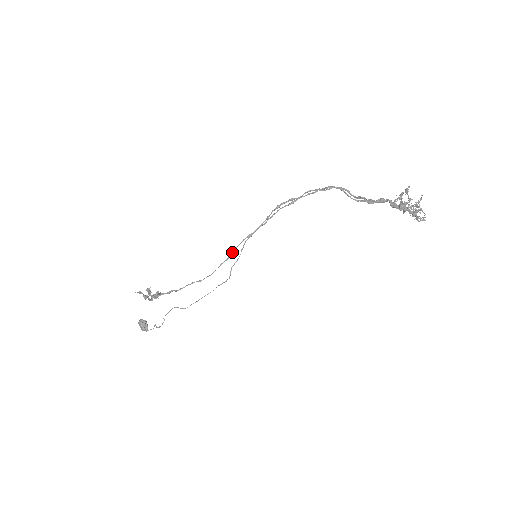
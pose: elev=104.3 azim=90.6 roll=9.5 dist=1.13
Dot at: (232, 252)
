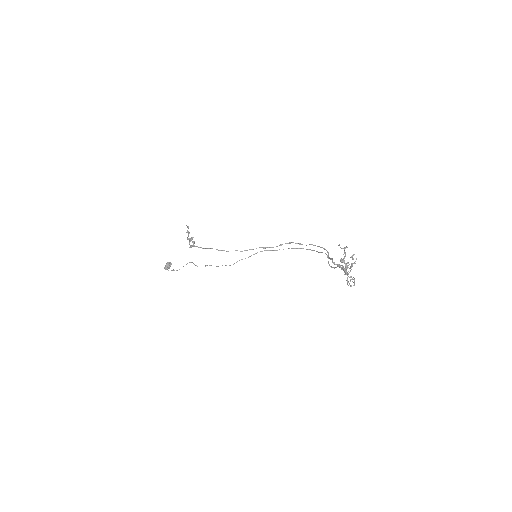
Dot at: (247, 250)
